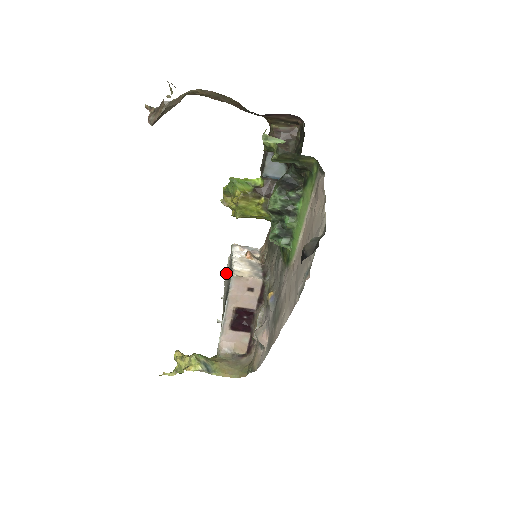
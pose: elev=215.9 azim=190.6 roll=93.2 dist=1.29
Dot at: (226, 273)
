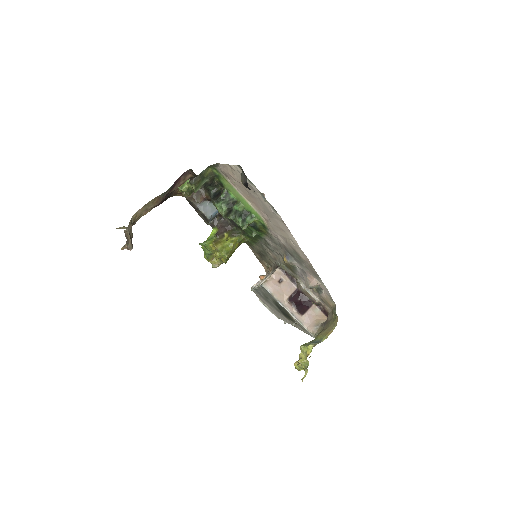
Dot at: (270, 311)
